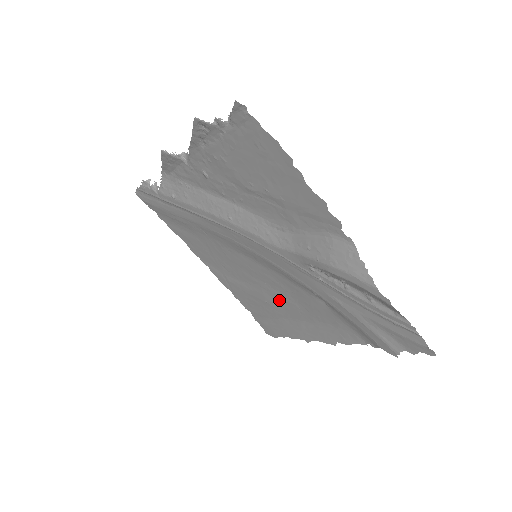
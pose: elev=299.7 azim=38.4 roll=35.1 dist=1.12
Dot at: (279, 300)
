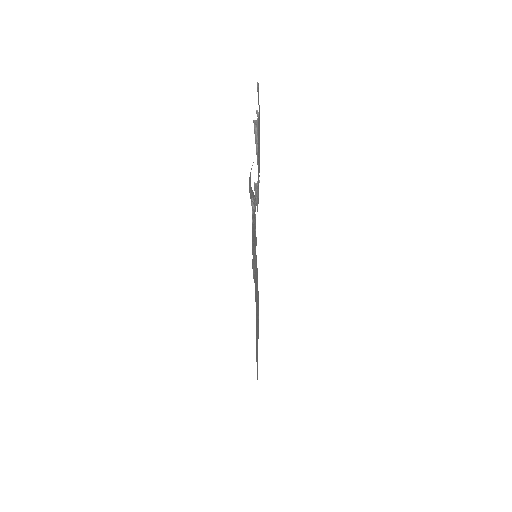
Dot at: occluded
